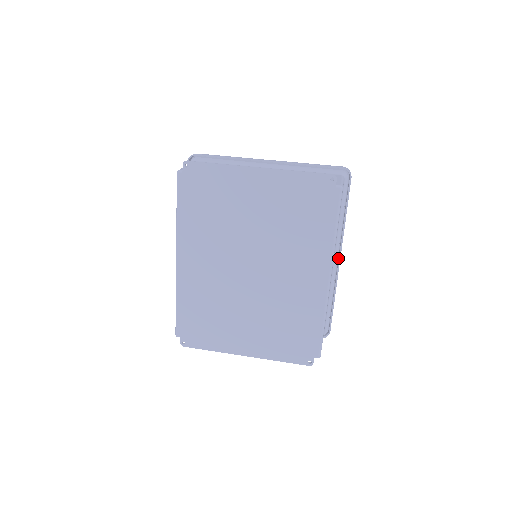
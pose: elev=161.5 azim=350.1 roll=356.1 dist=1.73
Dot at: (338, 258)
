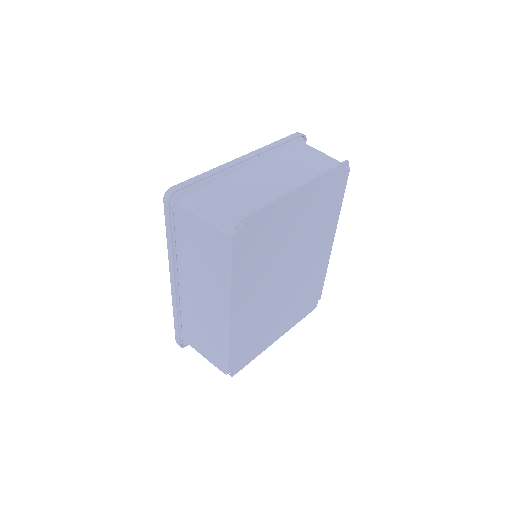
Dot at: occluded
